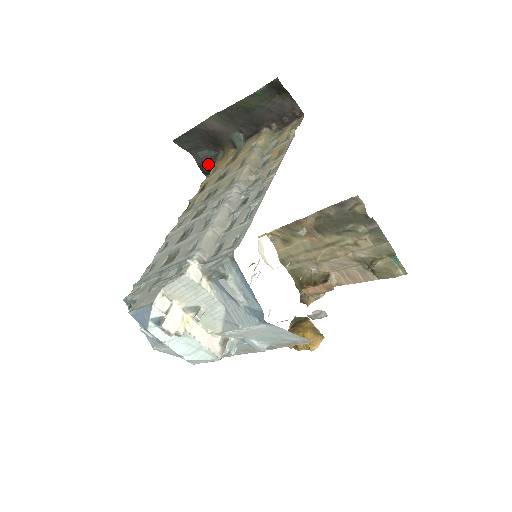
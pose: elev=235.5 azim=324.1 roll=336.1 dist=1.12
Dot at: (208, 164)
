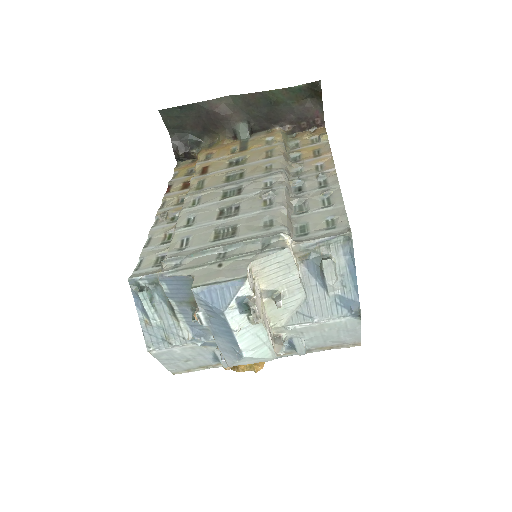
Dot at: (188, 149)
